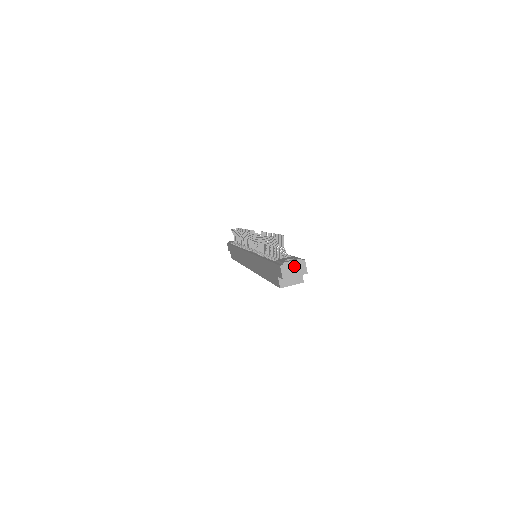
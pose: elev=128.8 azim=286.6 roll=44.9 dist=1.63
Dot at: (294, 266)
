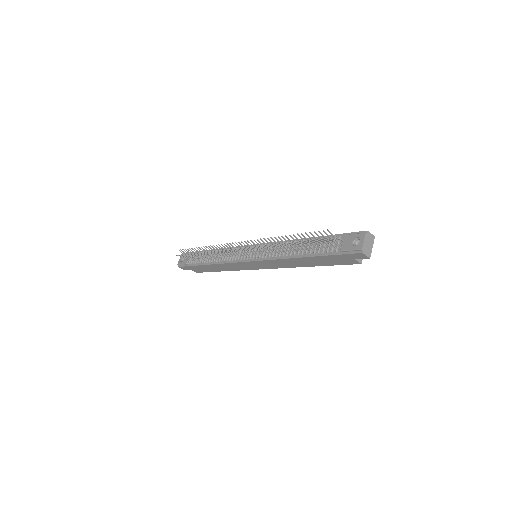
Dot at: (367, 242)
